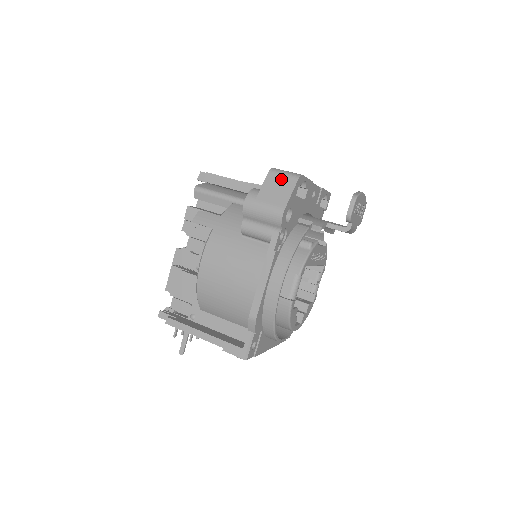
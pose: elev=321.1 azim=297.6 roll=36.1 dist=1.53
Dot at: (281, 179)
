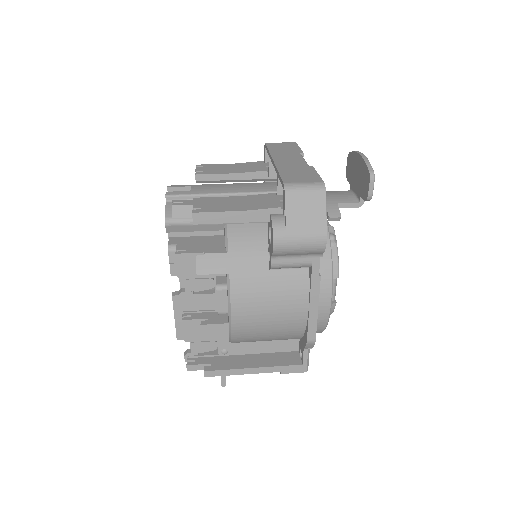
Dot at: (305, 199)
